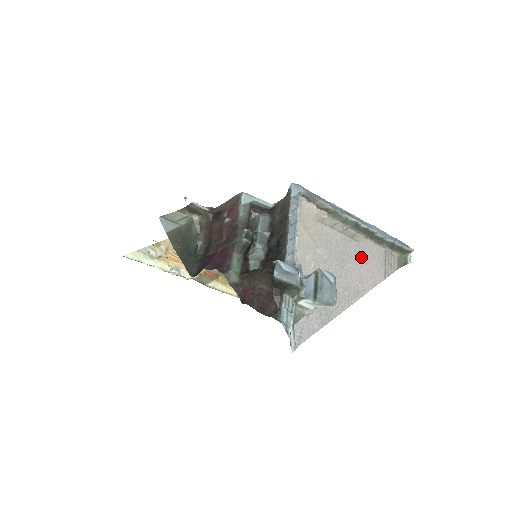
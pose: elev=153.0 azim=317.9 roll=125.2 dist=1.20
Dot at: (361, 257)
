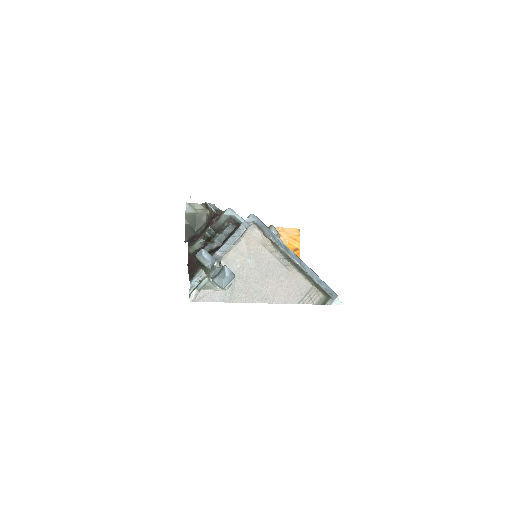
Dot at: (285, 281)
